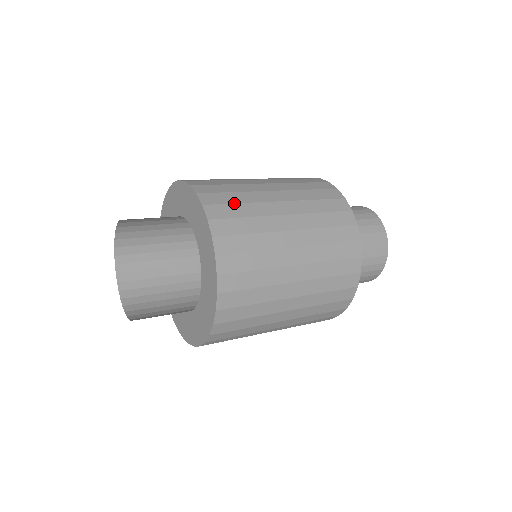
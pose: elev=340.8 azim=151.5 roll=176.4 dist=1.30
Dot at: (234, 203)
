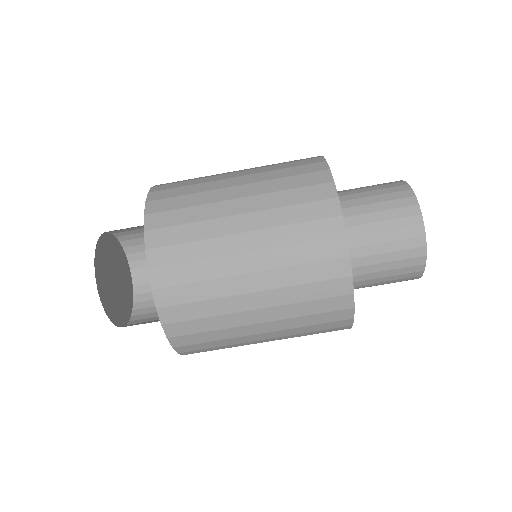
Dot at: occluded
